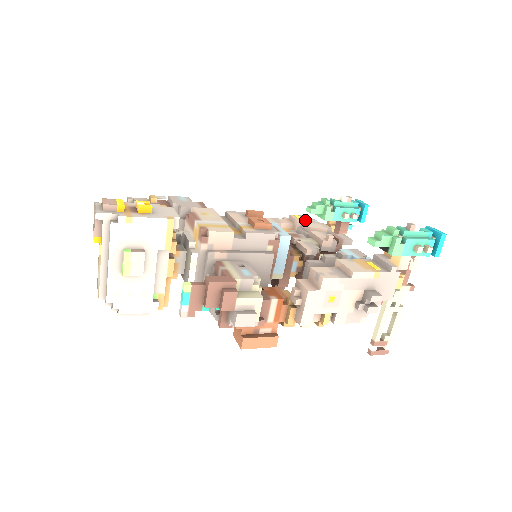
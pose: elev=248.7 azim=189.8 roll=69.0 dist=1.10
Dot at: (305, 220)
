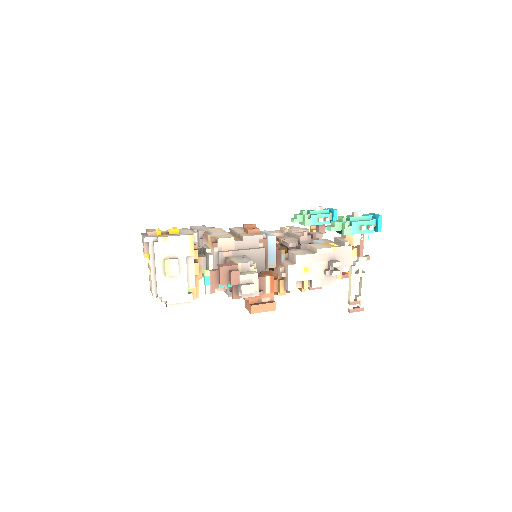
Dot at: occluded
